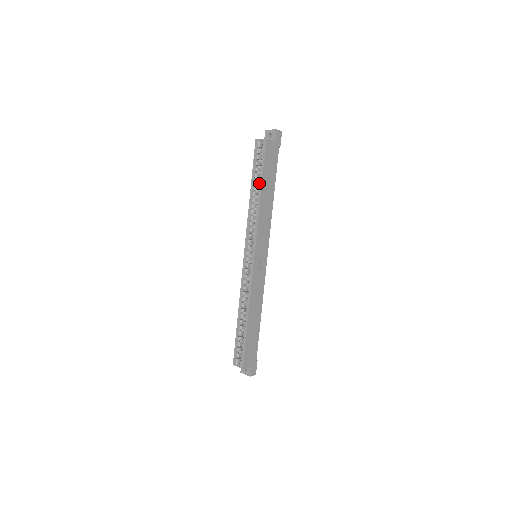
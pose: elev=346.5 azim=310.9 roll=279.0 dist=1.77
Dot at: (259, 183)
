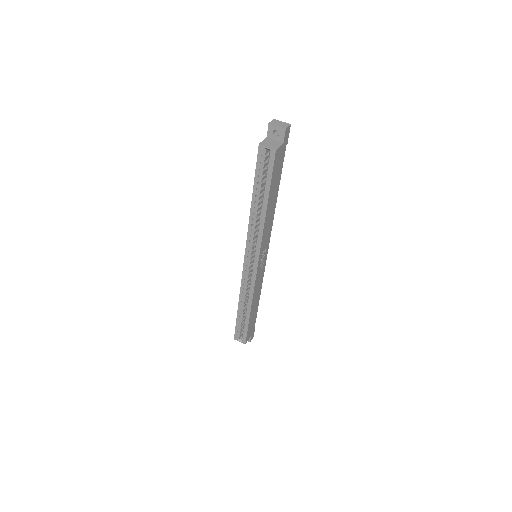
Dot at: (264, 197)
